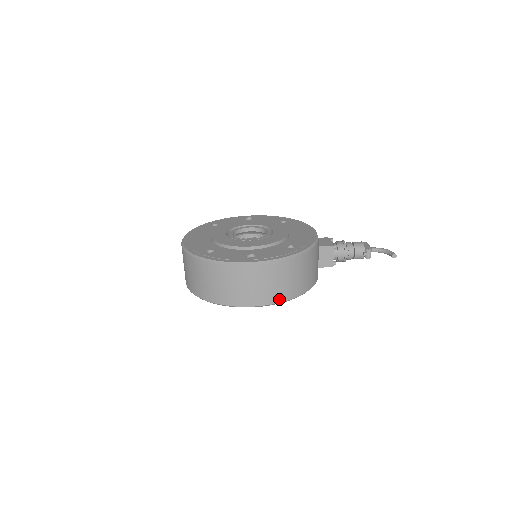
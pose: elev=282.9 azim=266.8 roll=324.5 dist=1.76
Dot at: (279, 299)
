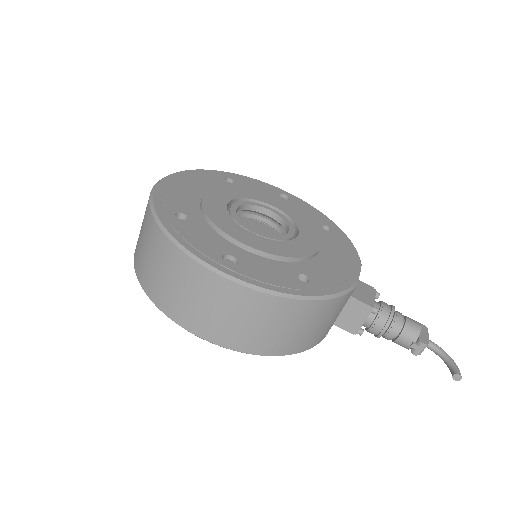
Dot at: (239, 346)
